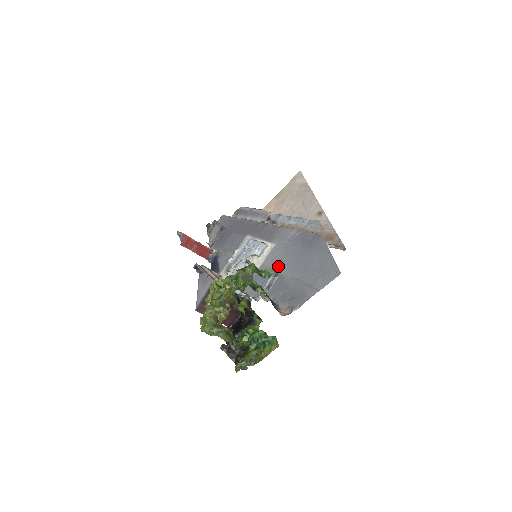
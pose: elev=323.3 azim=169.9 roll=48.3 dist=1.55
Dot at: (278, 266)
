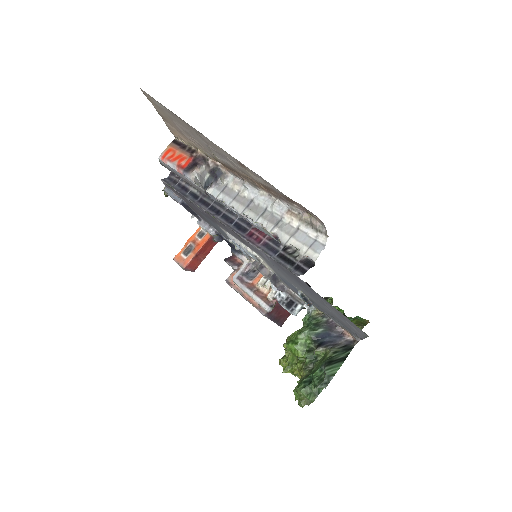
Dot at: (292, 284)
